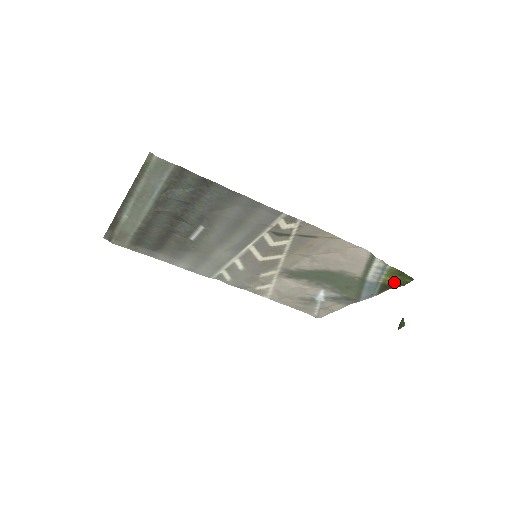
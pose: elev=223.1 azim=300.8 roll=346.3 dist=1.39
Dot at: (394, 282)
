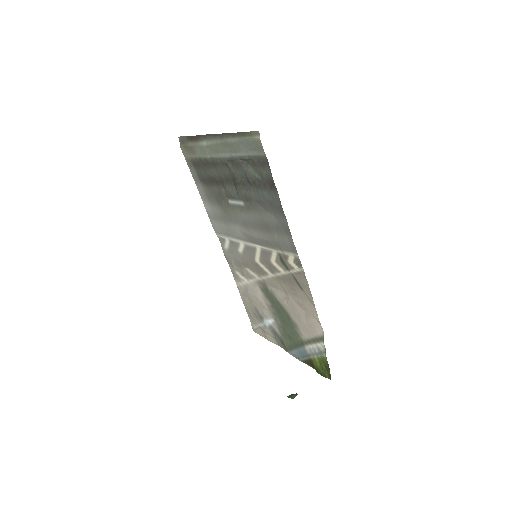
Dot at: (319, 367)
